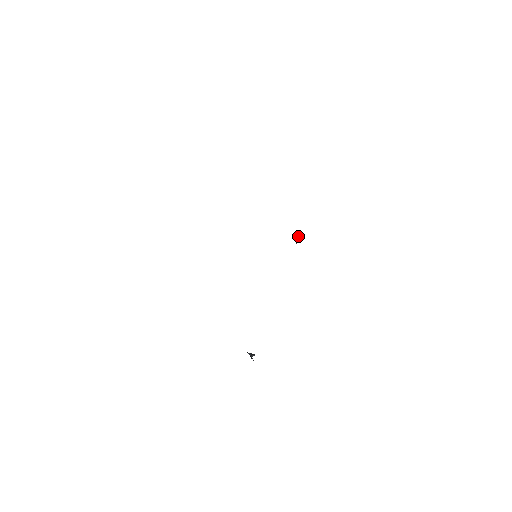
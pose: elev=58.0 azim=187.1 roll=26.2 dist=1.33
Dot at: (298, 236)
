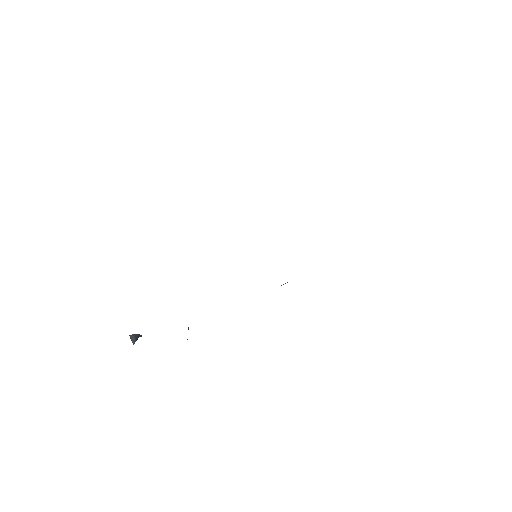
Dot at: (285, 283)
